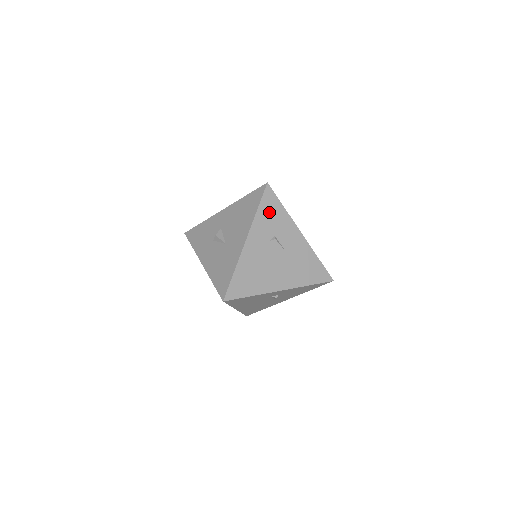
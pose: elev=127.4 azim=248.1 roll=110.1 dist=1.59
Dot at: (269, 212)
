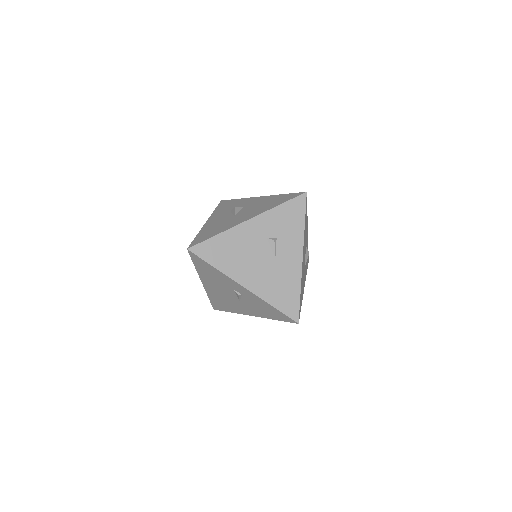
Dot at: (288, 215)
